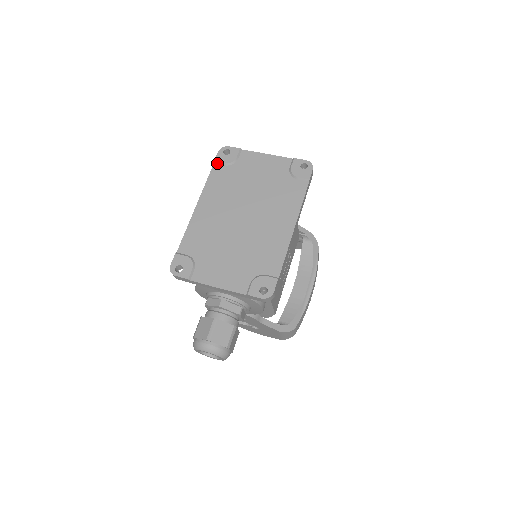
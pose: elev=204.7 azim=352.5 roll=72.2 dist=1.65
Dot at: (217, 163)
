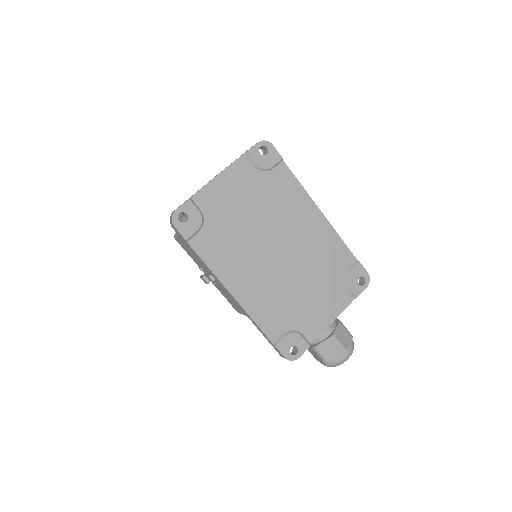
Dot at: (190, 238)
